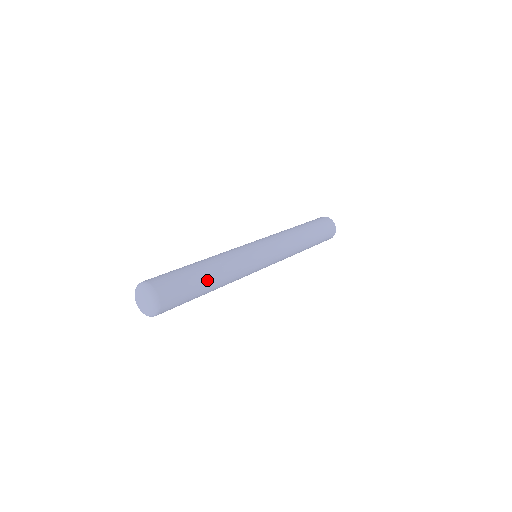
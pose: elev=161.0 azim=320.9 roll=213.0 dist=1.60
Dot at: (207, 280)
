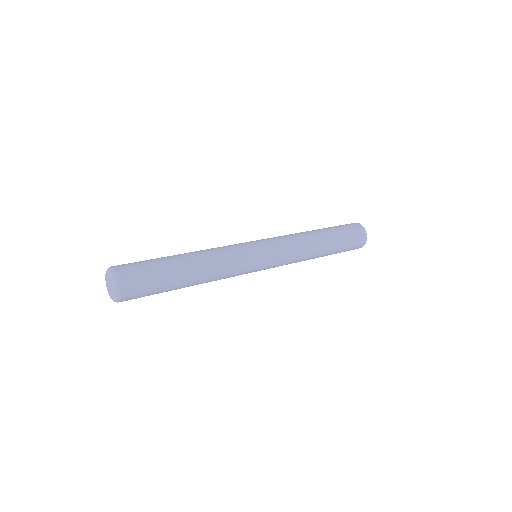
Dot at: (182, 274)
